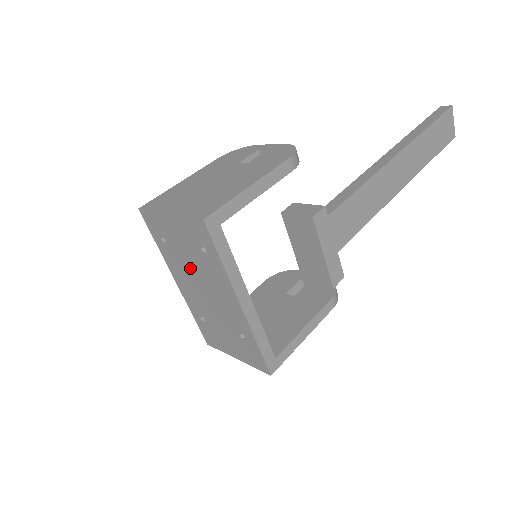
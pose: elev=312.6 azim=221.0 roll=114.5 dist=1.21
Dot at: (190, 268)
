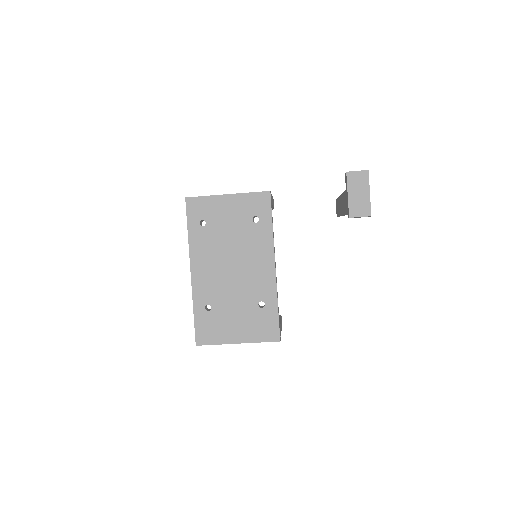
Dot at: (225, 245)
